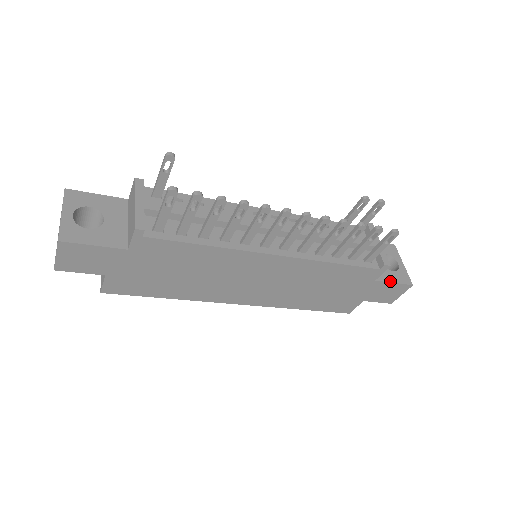
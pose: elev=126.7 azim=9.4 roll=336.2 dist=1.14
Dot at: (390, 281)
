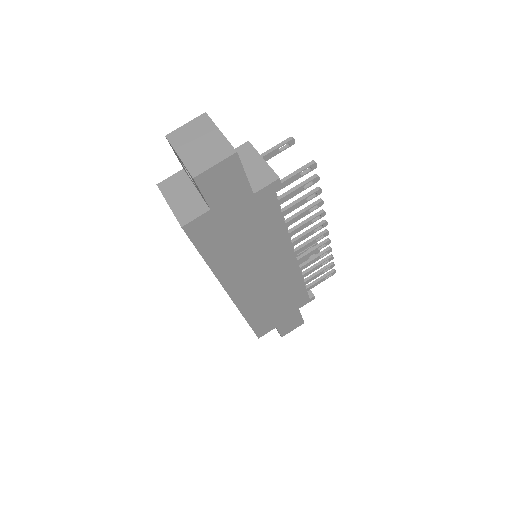
Dot at: occluded
